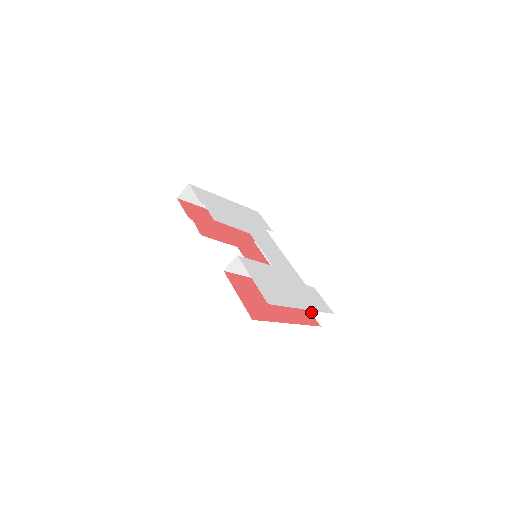
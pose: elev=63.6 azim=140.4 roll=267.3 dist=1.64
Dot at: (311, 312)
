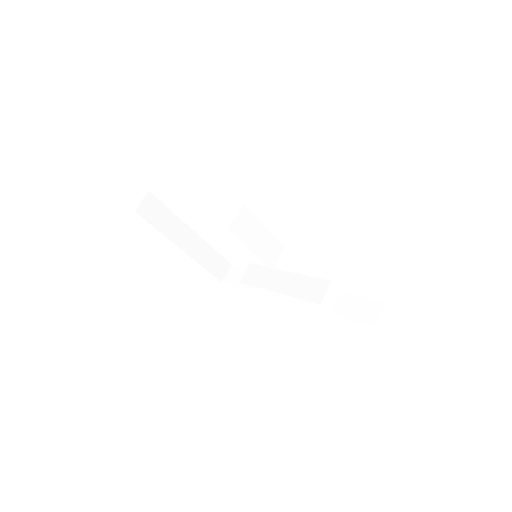
Dot at: (351, 319)
